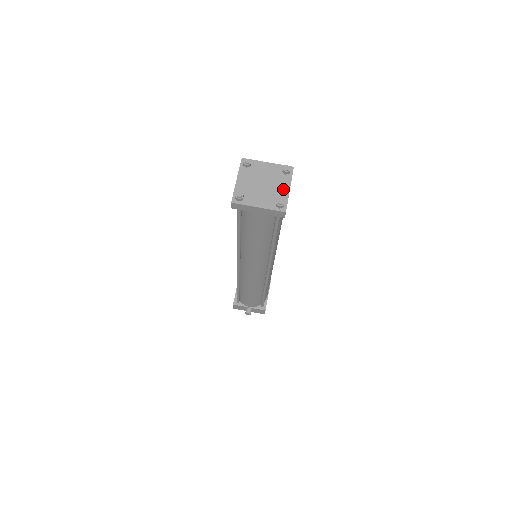
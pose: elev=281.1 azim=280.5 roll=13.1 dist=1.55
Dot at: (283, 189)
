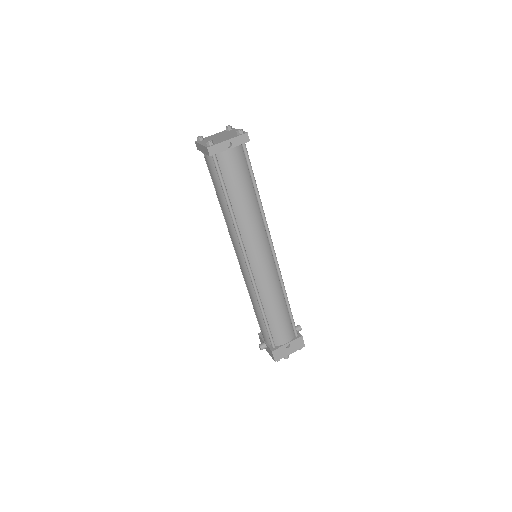
Dot at: (224, 139)
